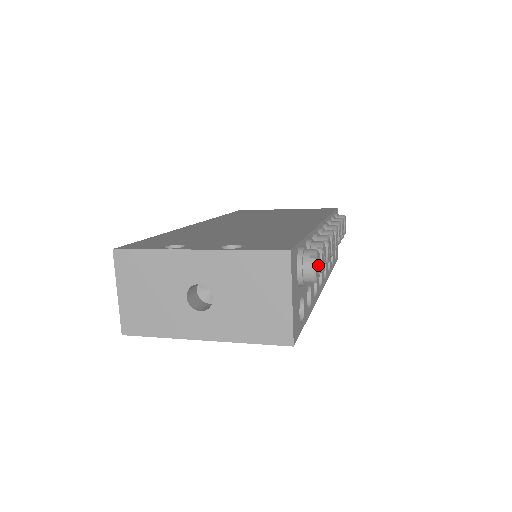
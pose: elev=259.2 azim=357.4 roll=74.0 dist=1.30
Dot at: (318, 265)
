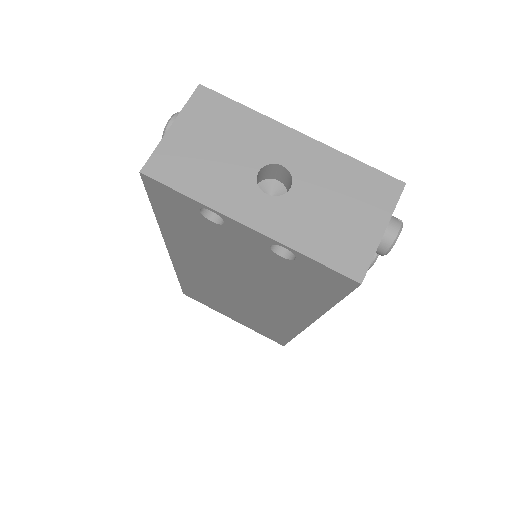
Dot at: occluded
